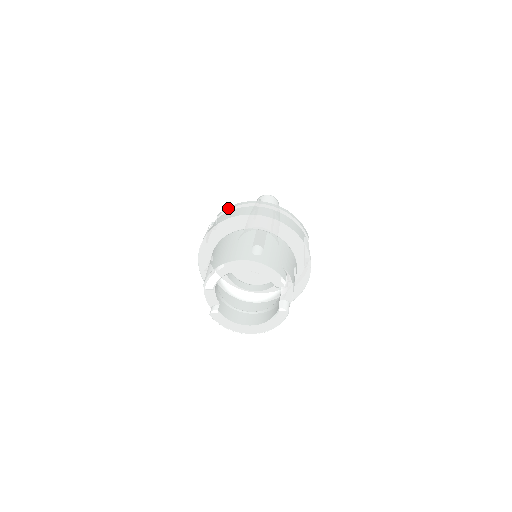
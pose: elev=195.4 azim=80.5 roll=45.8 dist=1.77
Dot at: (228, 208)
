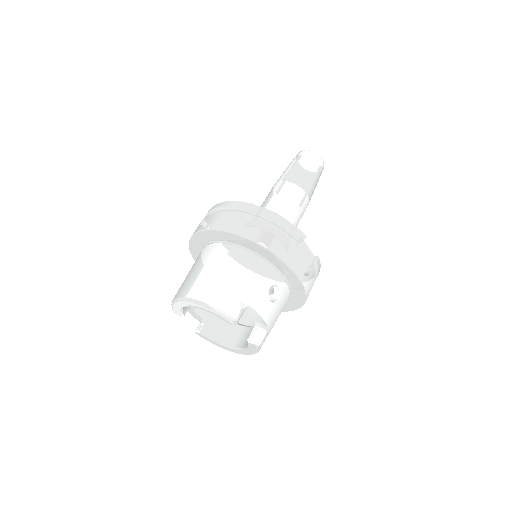
Dot at: (210, 210)
